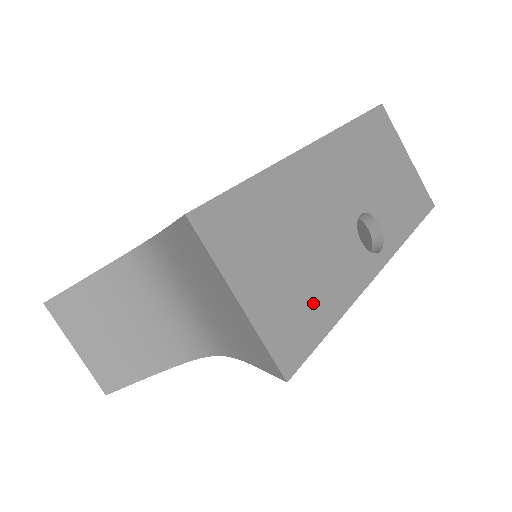
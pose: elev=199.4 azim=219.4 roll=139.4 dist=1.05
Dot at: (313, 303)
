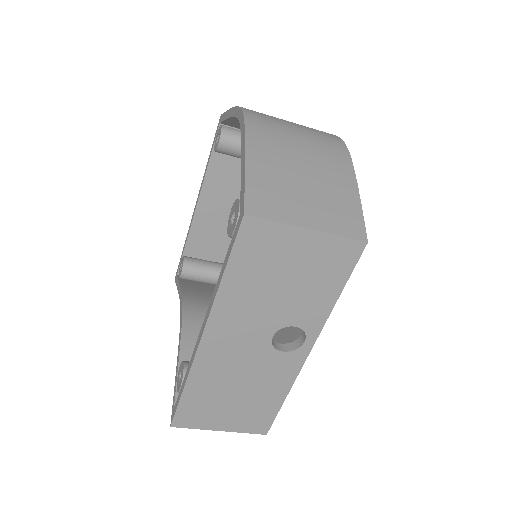
Dot at: (263, 404)
